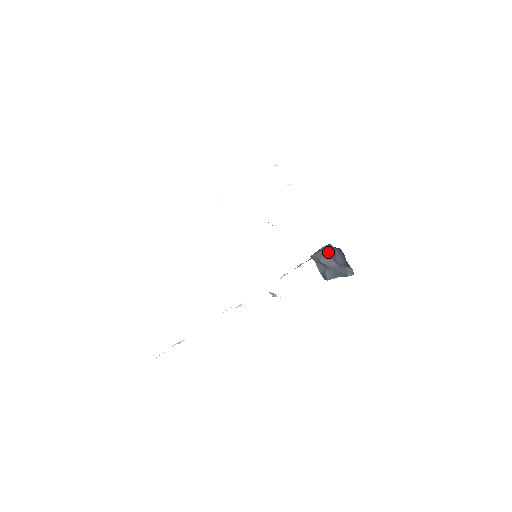
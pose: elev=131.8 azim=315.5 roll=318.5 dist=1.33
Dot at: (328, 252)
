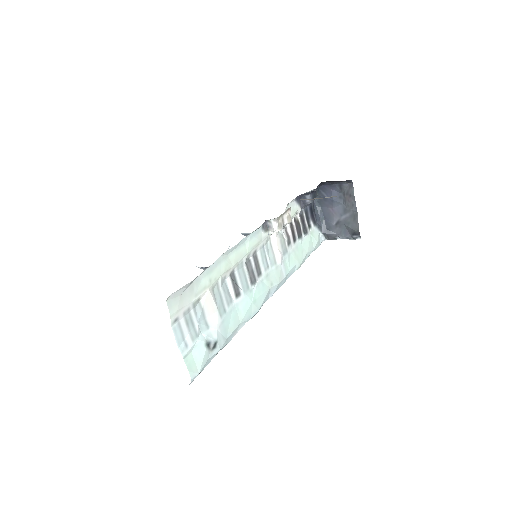
Dot at: (324, 209)
